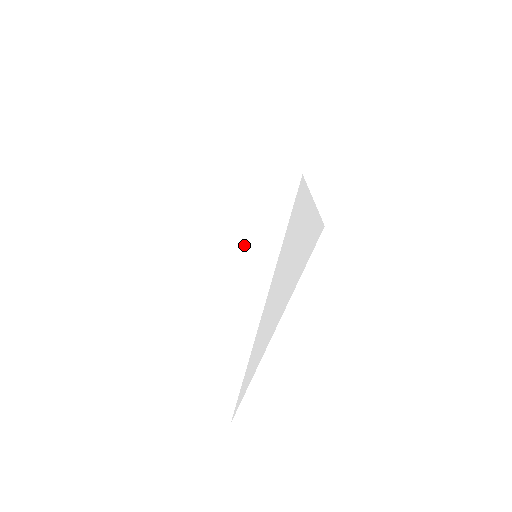
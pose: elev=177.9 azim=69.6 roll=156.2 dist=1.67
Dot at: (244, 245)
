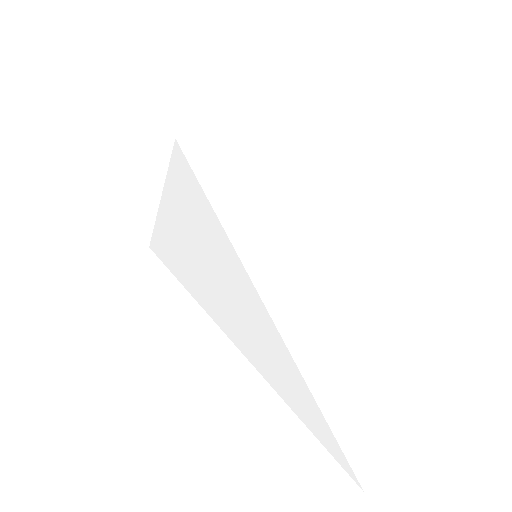
Dot at: (281, 224)
